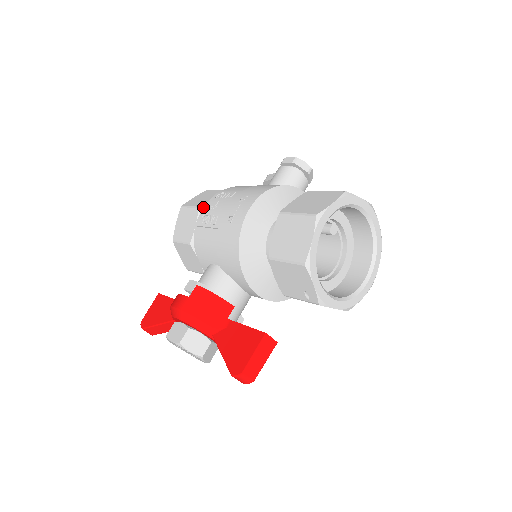
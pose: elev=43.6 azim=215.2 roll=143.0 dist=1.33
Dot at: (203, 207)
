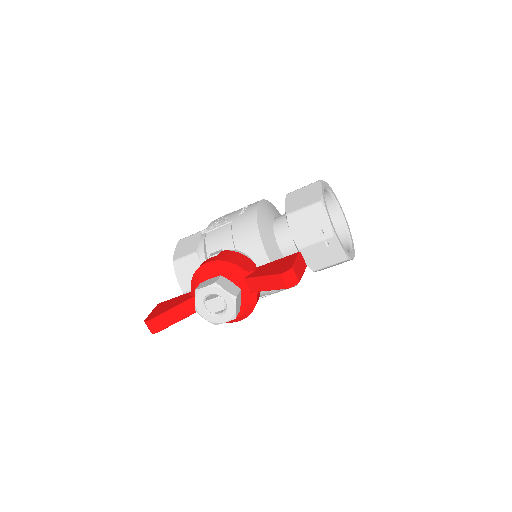
Dot at: (206, 228)
